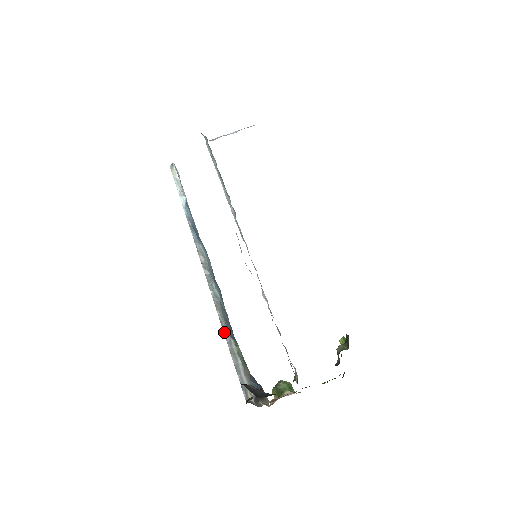
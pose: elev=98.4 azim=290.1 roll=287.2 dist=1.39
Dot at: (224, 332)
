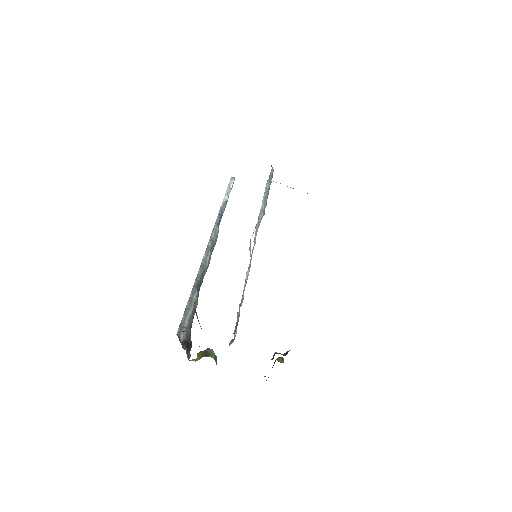
Dot at: (194, 284)
